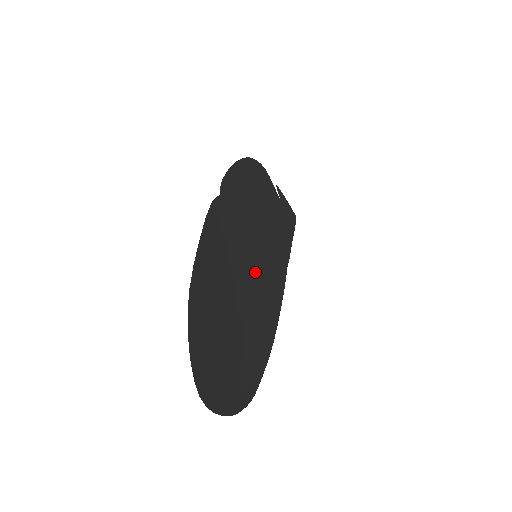
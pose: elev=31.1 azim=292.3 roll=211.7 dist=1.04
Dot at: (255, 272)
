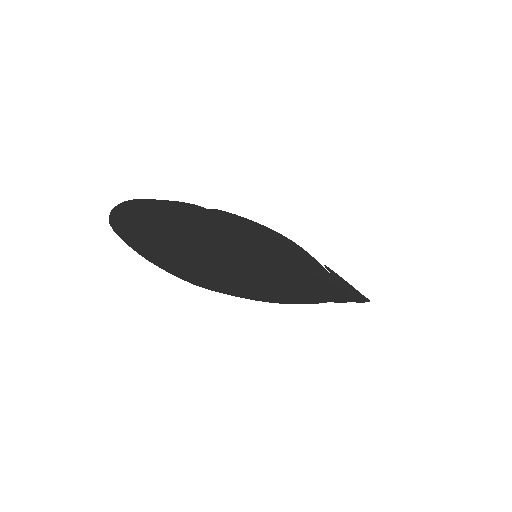
Dot at: (249, 259)
